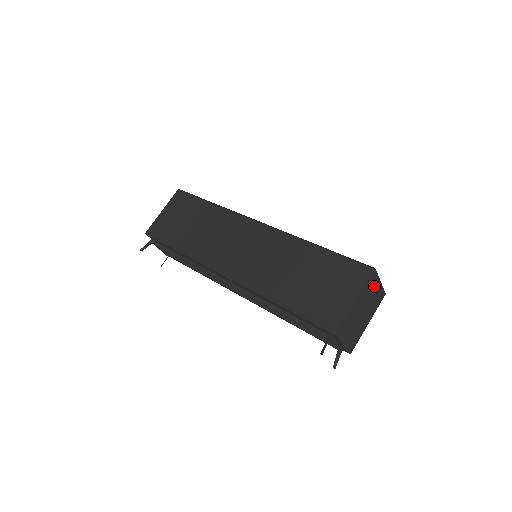
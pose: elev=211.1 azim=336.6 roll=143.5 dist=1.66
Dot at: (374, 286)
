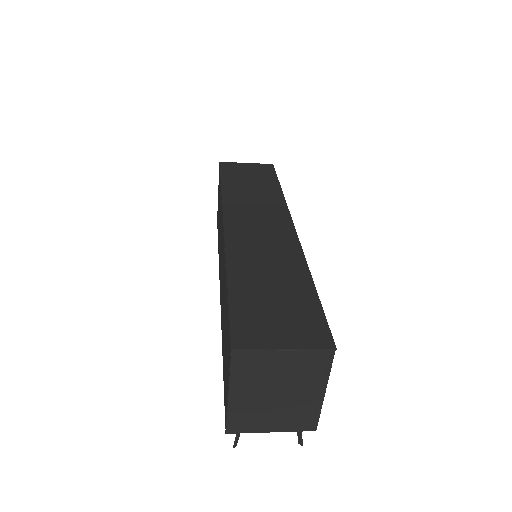
Dot at: (267, 361)
